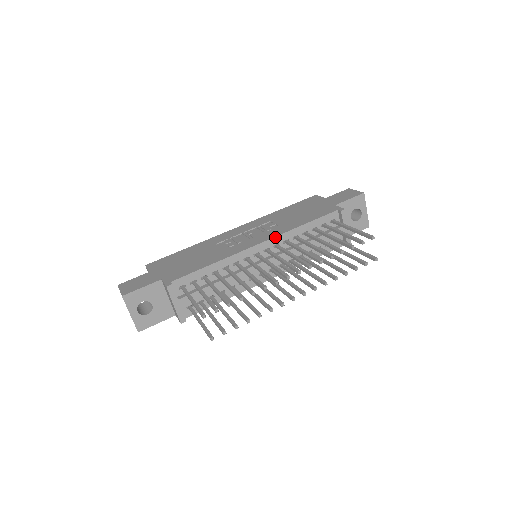
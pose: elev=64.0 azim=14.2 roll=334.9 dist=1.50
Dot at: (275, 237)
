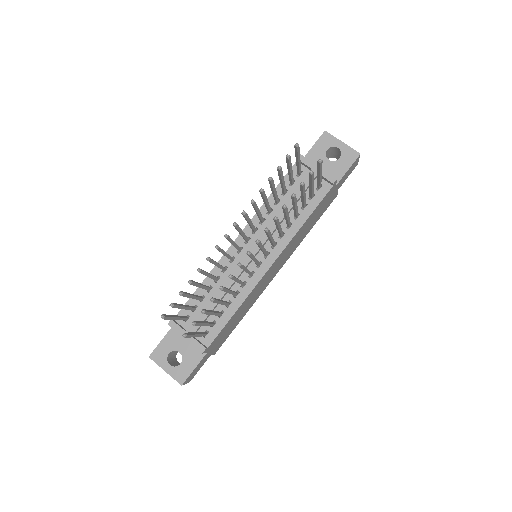
Dot at: (248, 224)
